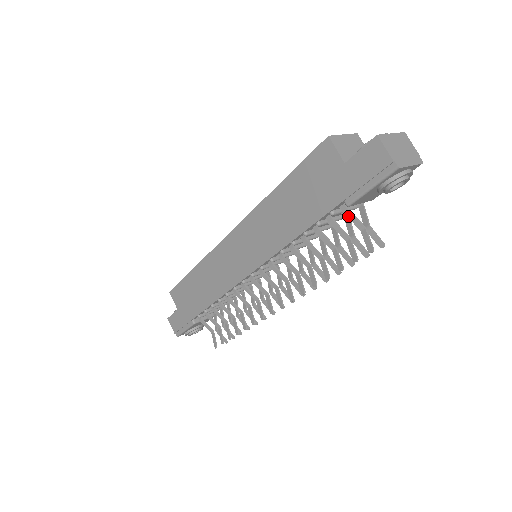
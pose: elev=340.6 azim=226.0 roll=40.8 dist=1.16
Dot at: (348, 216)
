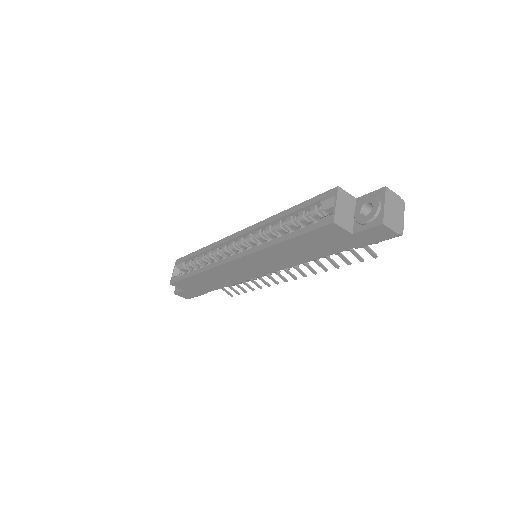
Dot at: occluded
